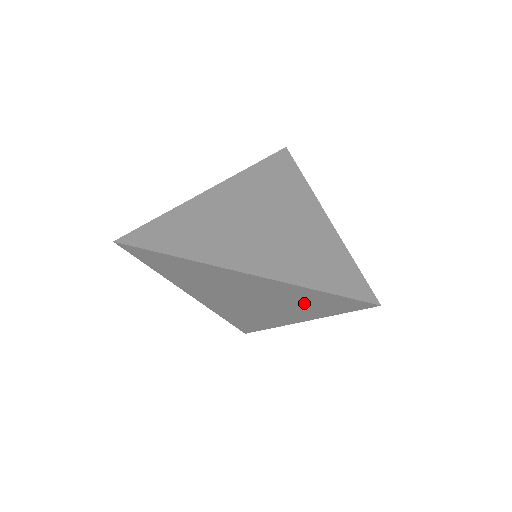
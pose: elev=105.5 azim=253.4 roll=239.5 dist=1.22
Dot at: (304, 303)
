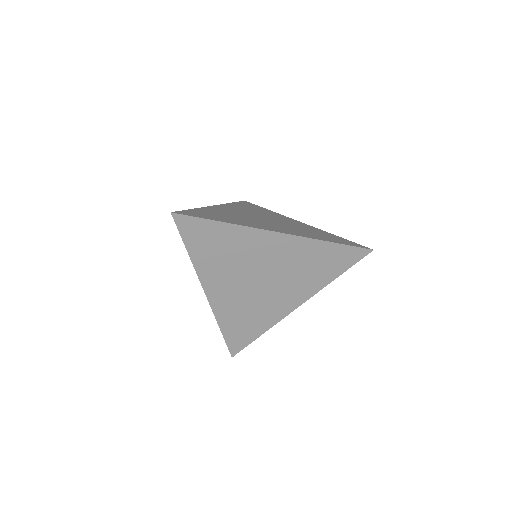
Dot at: occluded
